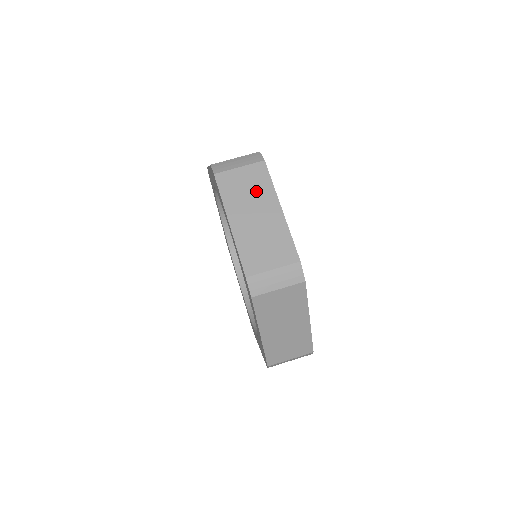
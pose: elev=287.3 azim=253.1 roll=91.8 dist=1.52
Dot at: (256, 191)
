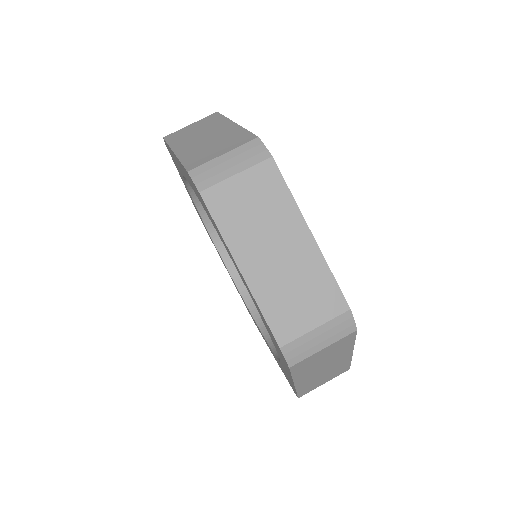
Dot at: (269, 211)
